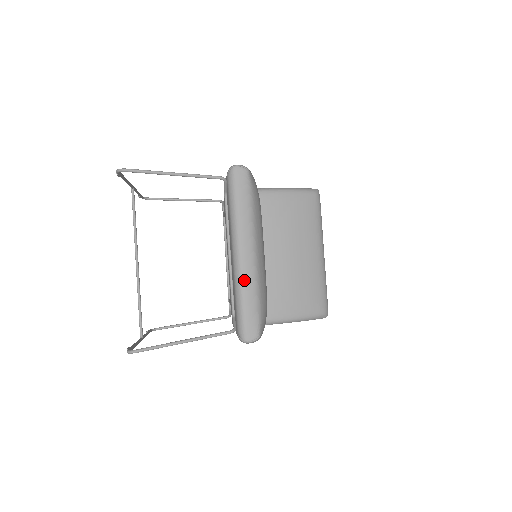
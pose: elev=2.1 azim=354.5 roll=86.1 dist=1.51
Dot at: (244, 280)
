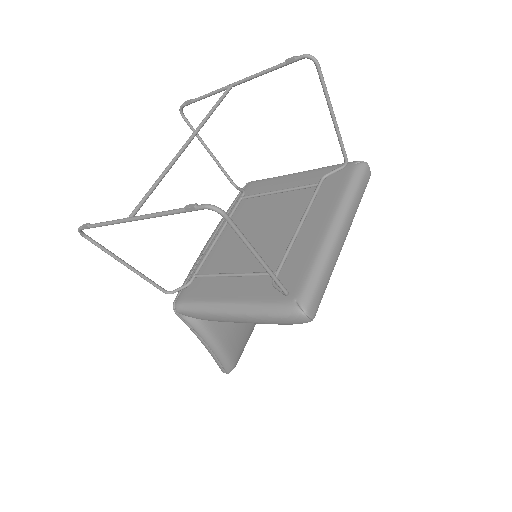
Dot at: (333, 254)
